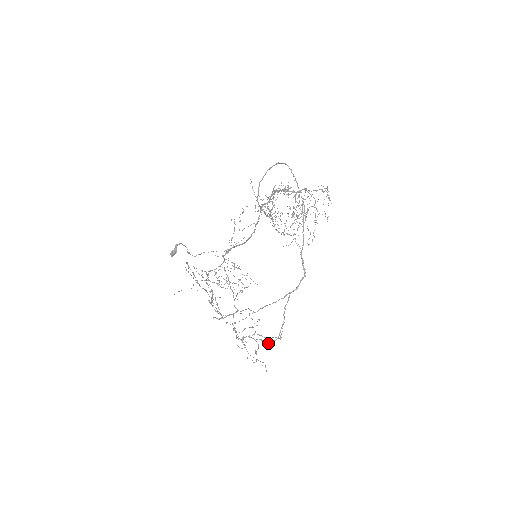
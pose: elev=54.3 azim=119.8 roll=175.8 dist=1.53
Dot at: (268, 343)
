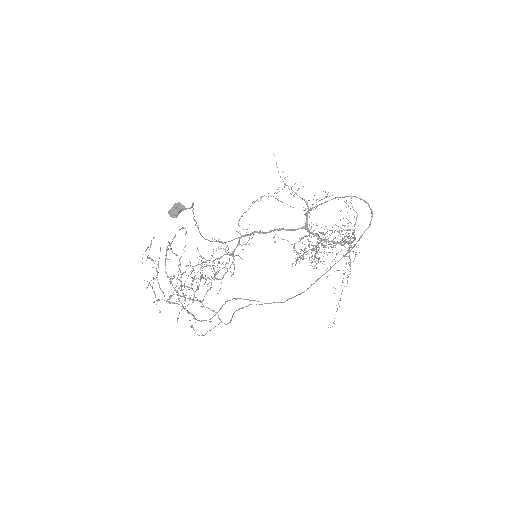
Dot at: (196, 319)
